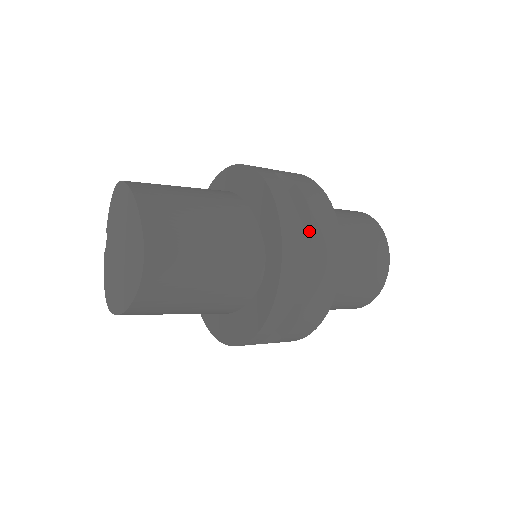
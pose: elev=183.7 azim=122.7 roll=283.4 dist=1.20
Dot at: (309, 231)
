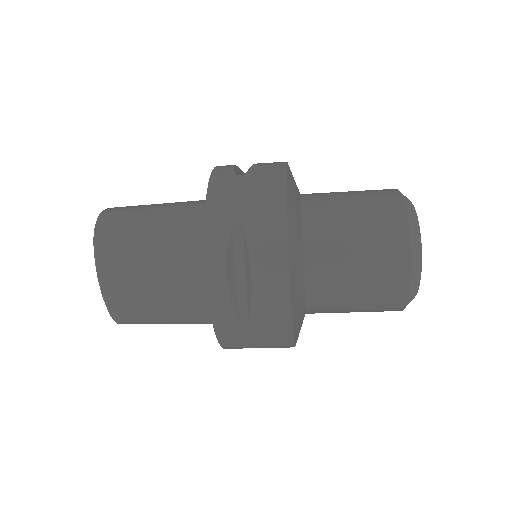
Dot at: (247, 171)
